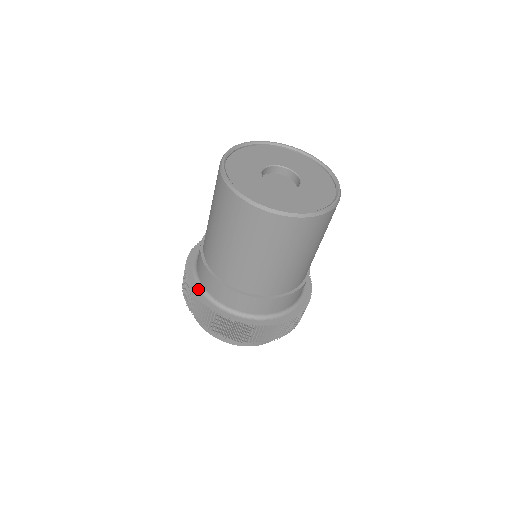
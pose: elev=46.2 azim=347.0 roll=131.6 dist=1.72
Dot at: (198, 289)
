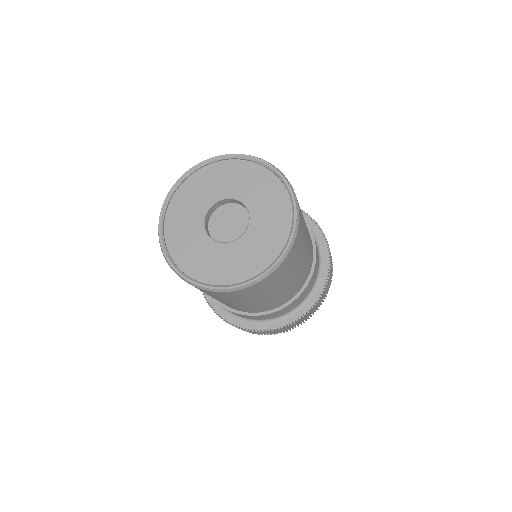
Dot at: occluded
